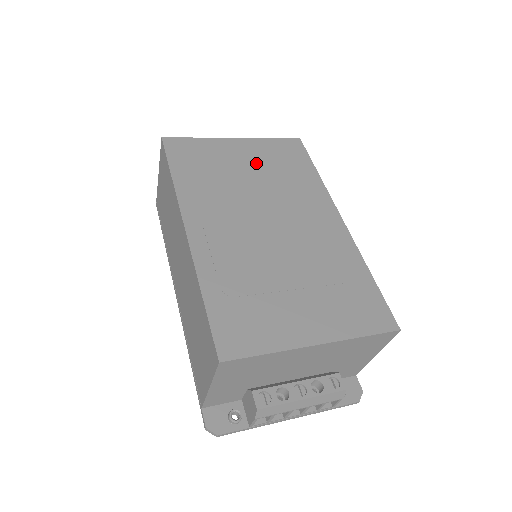
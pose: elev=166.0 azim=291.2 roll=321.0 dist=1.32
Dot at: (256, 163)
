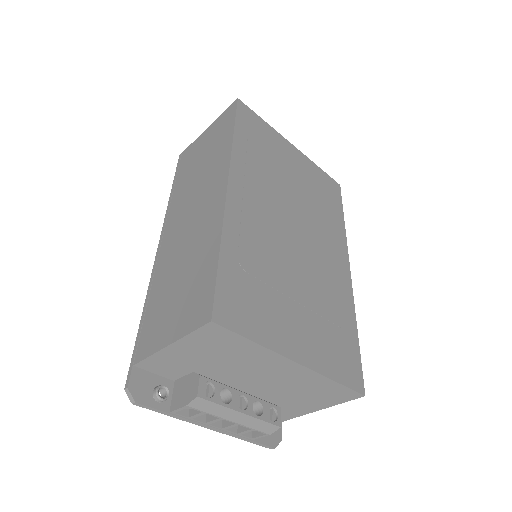
Dot at: (302, 177)
